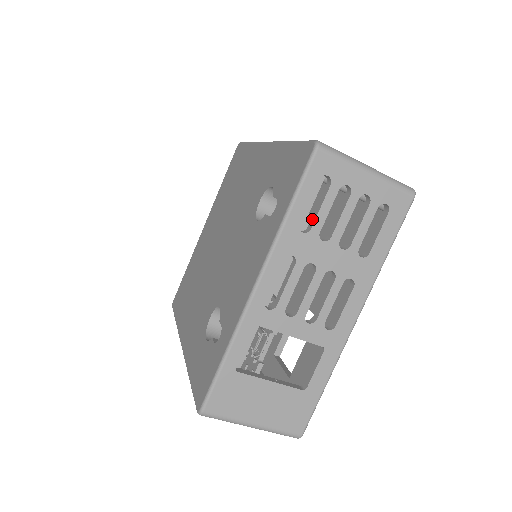
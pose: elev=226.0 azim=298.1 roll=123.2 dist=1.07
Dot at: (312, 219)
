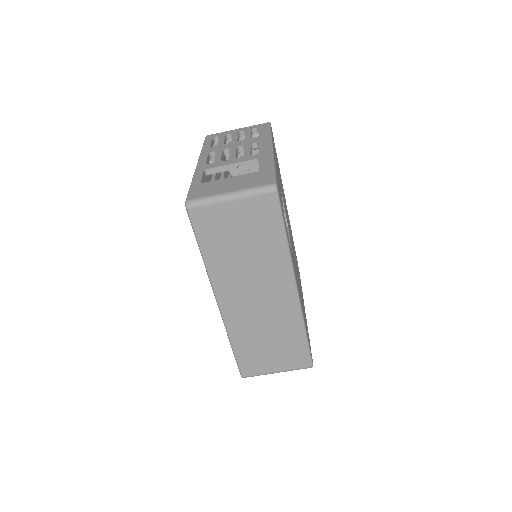
Dot at: occluded
